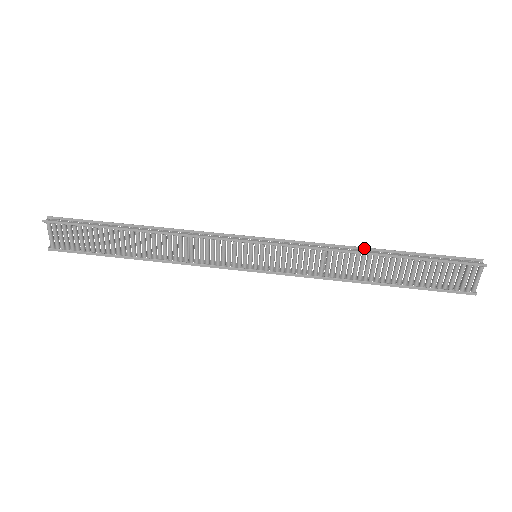
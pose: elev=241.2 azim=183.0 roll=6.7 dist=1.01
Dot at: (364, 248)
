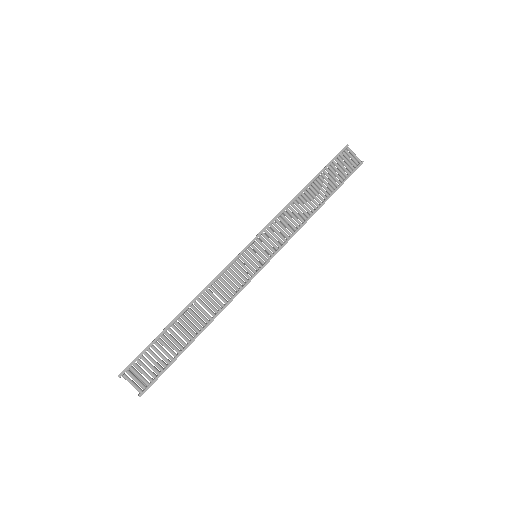
Dot at: occluded
